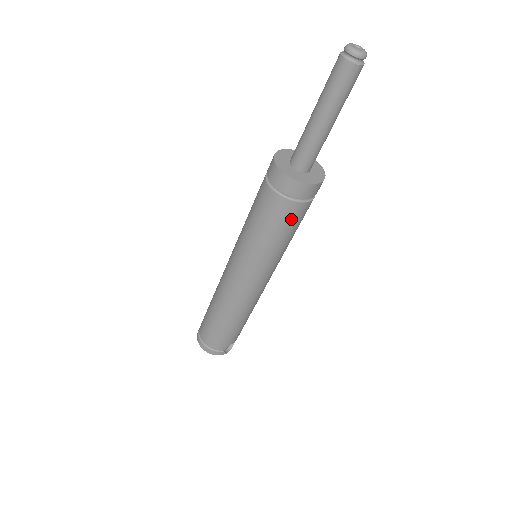
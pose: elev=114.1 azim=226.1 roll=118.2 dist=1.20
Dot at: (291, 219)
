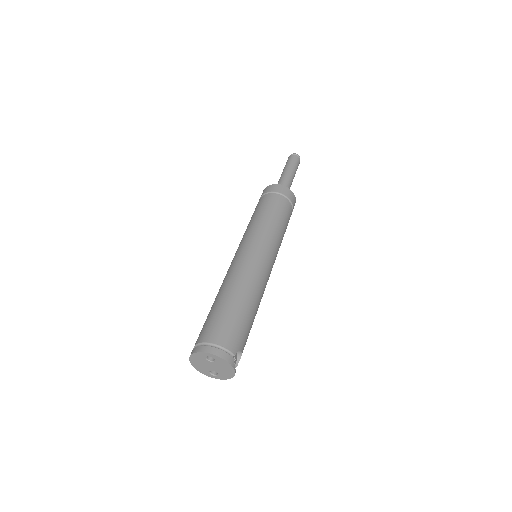
Dot at: (286, 212)
